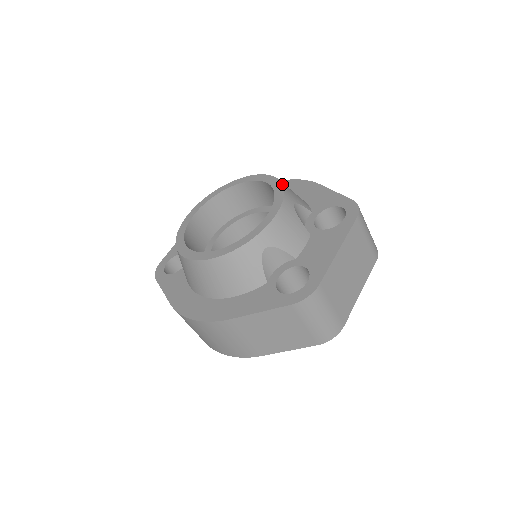
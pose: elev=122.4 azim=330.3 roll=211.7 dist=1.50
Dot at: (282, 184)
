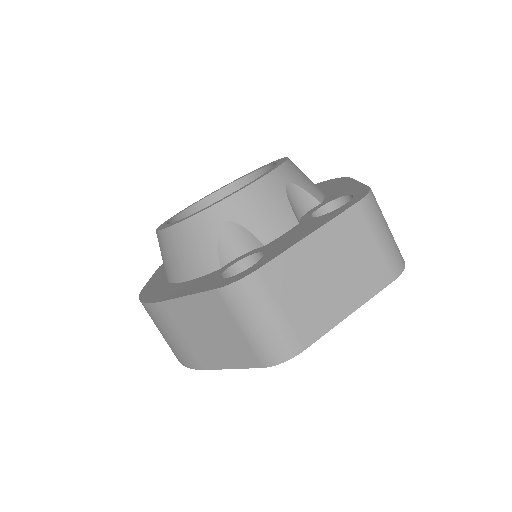
Dot at: (285, 160)
